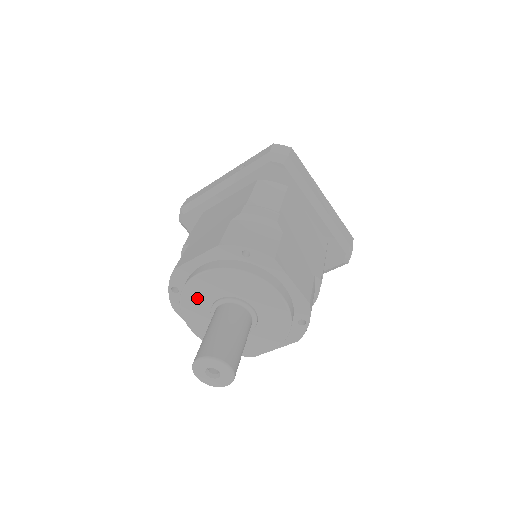
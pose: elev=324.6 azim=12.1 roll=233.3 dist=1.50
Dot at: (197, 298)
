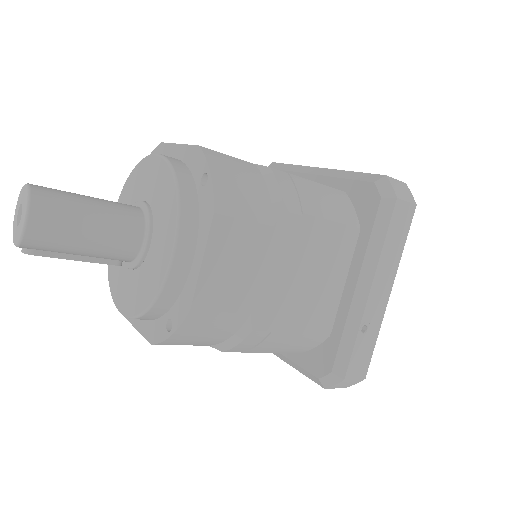
Dot at: occluded
